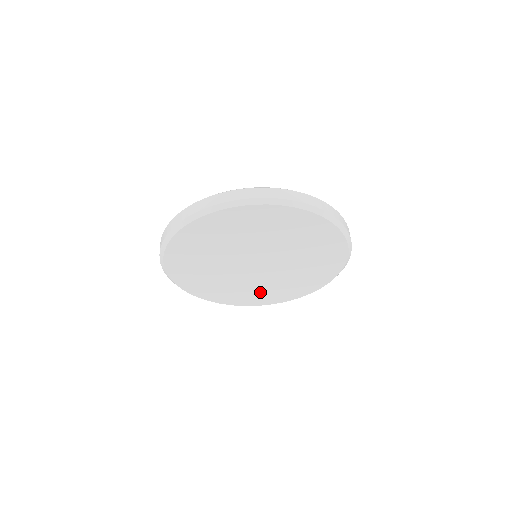
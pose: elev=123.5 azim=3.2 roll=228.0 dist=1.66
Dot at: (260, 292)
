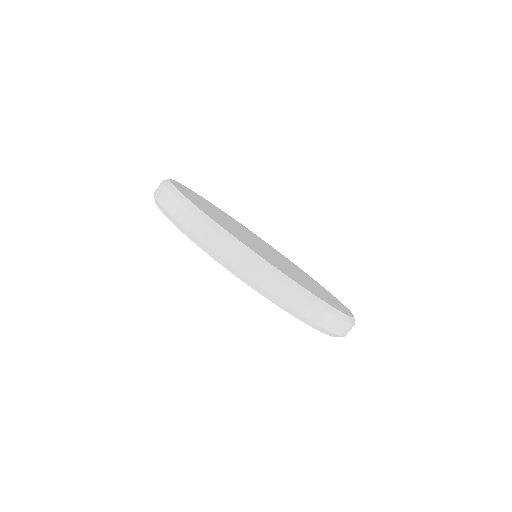
Dot at: occluded
